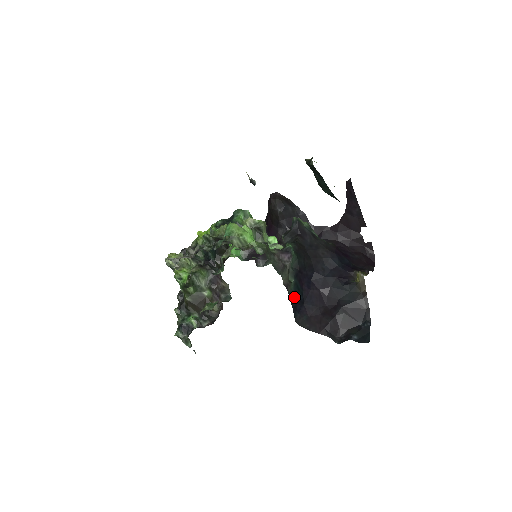
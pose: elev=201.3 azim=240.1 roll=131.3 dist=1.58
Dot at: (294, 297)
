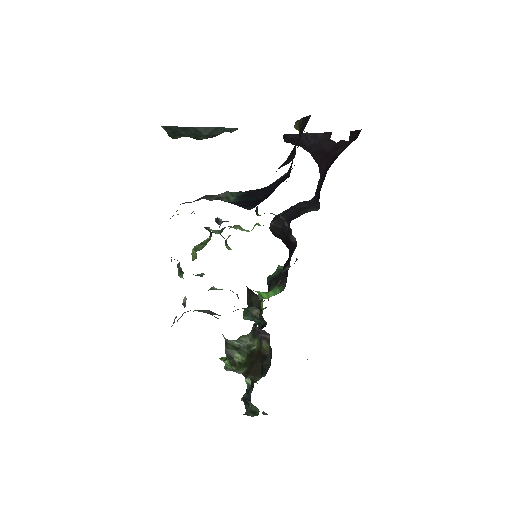
Dot at: (240, 203)
